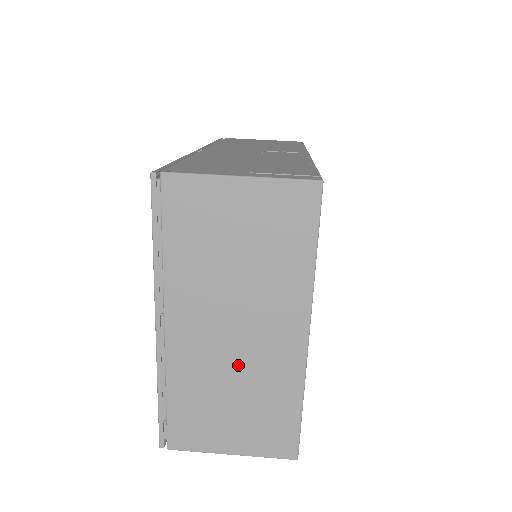
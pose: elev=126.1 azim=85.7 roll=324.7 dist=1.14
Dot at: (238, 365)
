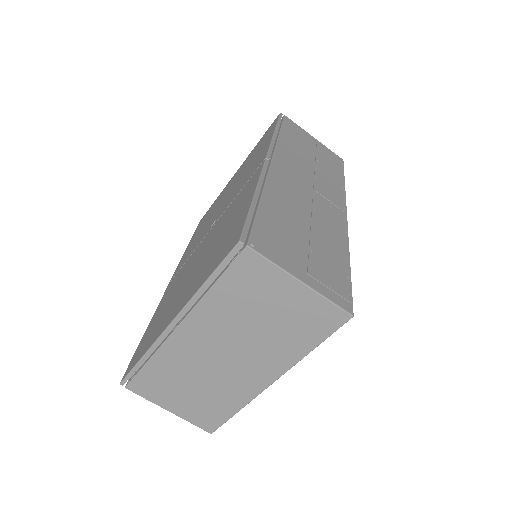
Dot at: (212, 373)
